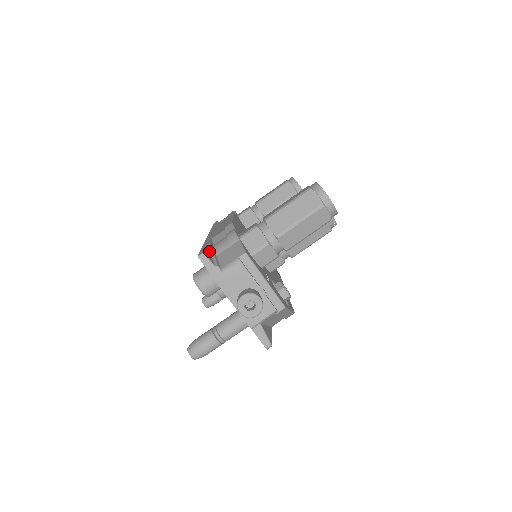
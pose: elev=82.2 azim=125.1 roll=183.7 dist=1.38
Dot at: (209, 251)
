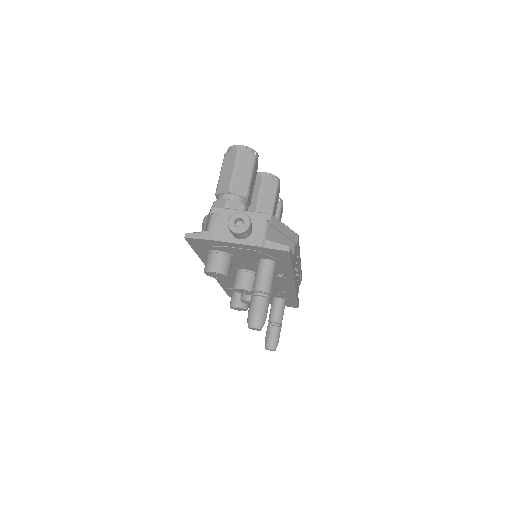
Dot at: occluded
